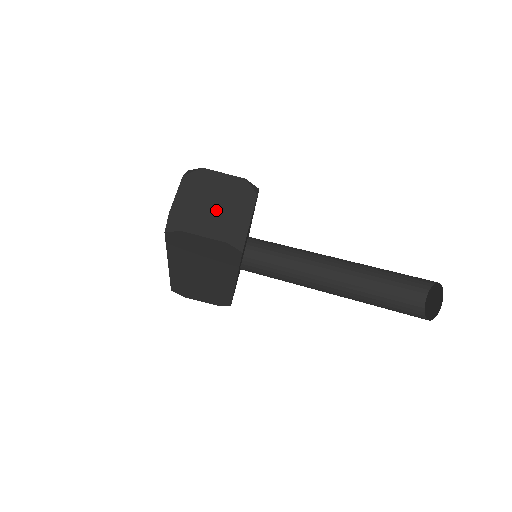
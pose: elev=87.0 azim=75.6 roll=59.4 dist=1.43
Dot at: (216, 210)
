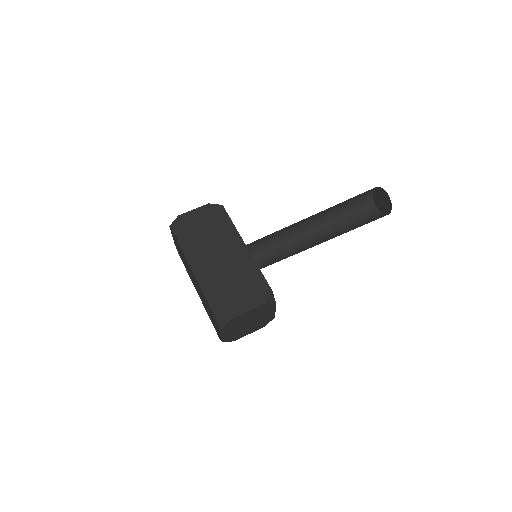
Dot at: occluded
